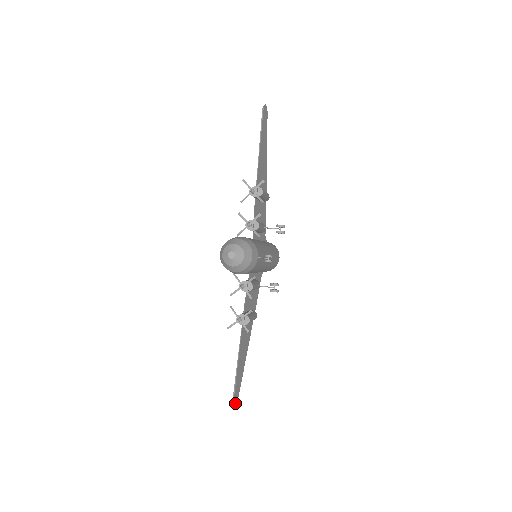
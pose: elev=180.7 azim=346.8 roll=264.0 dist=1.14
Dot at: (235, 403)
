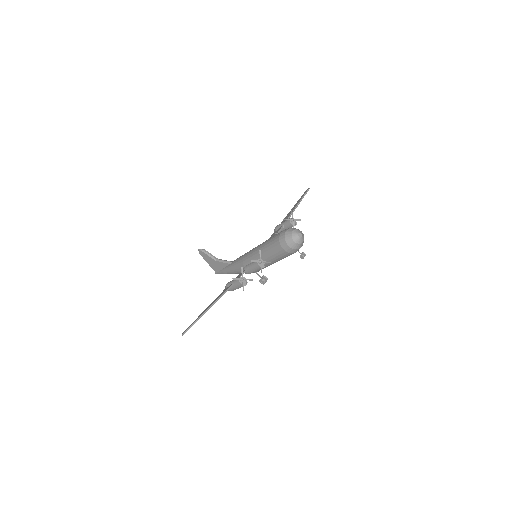
Dot at: (183, 334)
